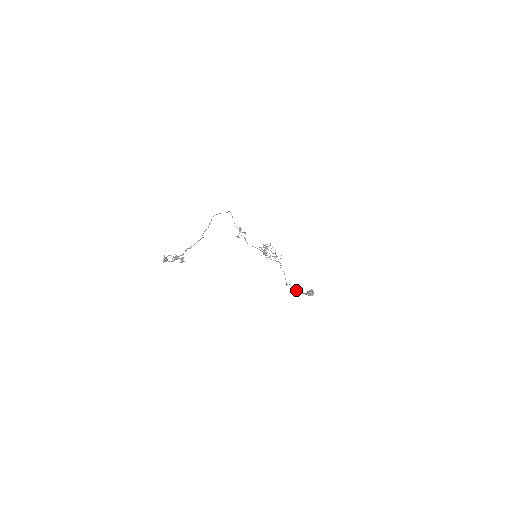
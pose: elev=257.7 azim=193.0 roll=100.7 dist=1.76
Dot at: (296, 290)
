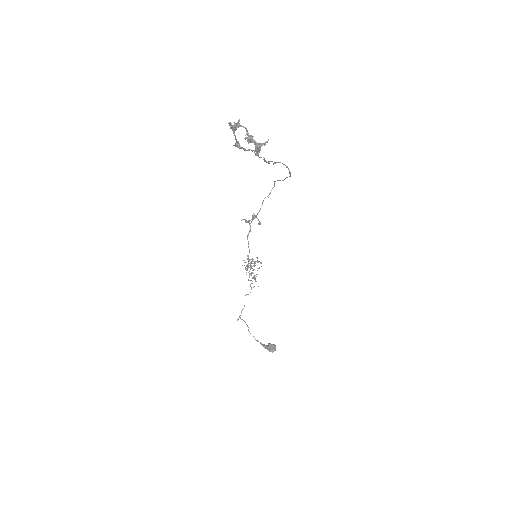
Dot at: occluded
